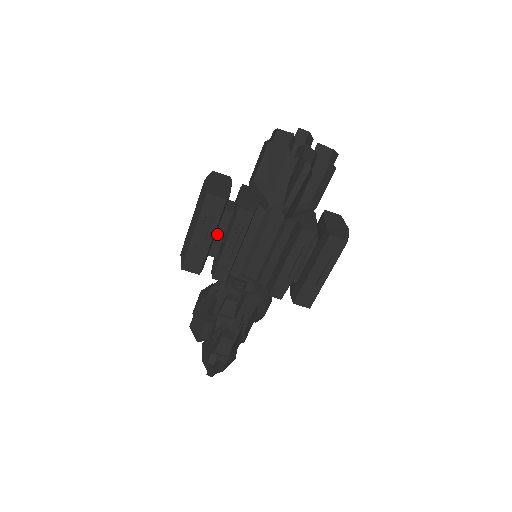
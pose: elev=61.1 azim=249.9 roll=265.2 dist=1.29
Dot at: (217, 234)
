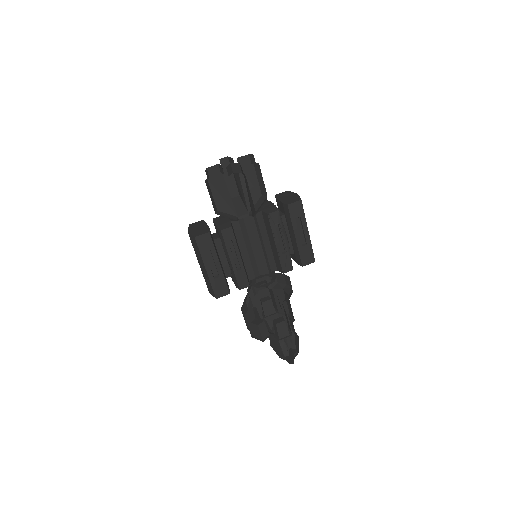
Dot at: (221, 260)
